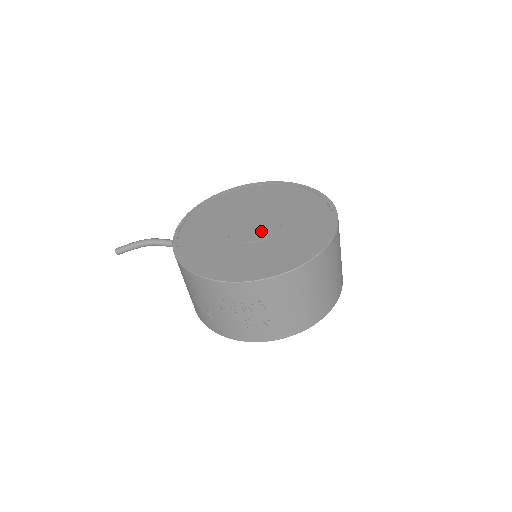
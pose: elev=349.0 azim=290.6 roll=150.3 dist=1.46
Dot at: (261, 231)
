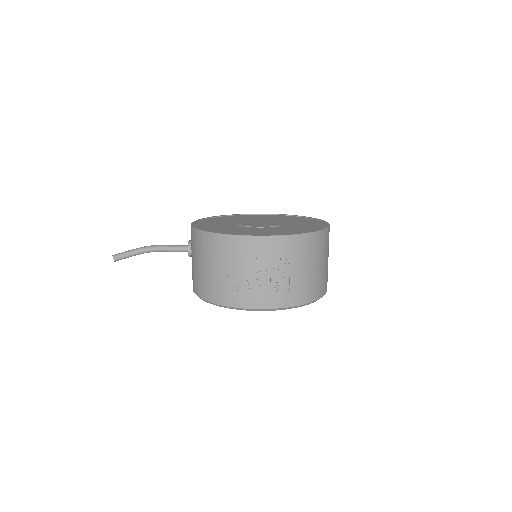
Dot at: (270, 224)
